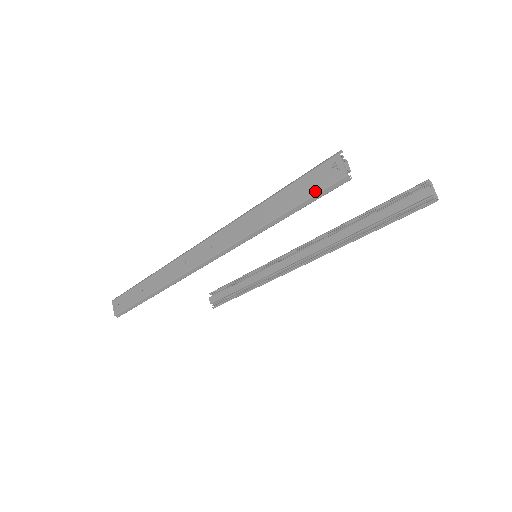
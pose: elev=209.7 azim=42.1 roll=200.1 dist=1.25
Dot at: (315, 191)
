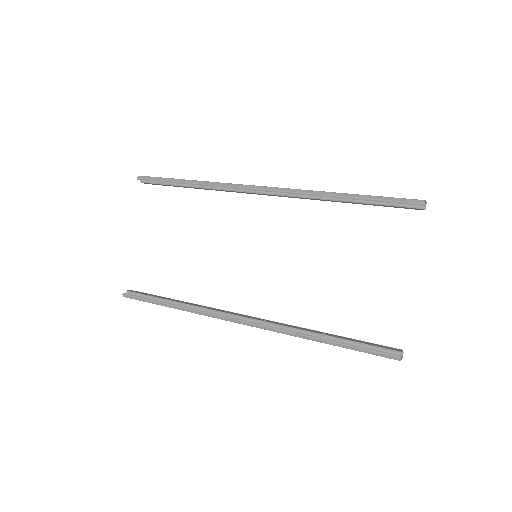
Dot at: occluded
